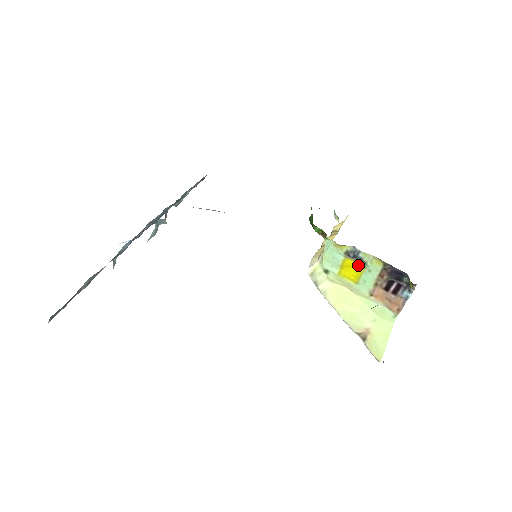
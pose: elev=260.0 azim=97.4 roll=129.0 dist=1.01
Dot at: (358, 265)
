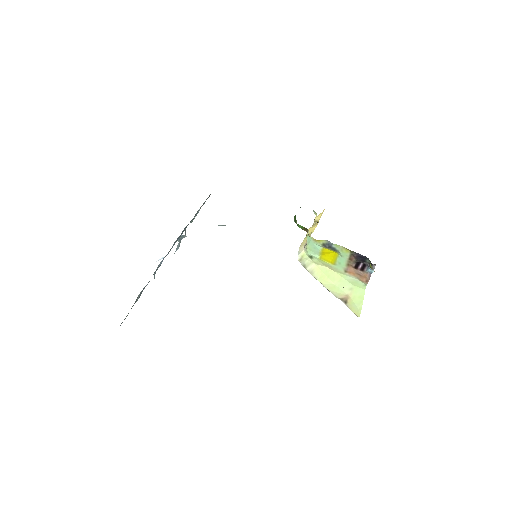
Dot at: (333, 252)
